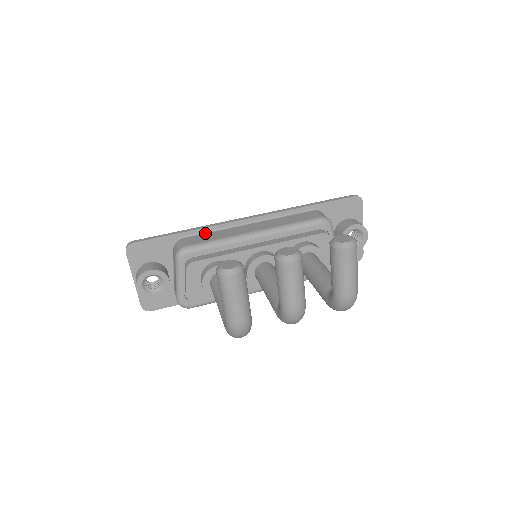
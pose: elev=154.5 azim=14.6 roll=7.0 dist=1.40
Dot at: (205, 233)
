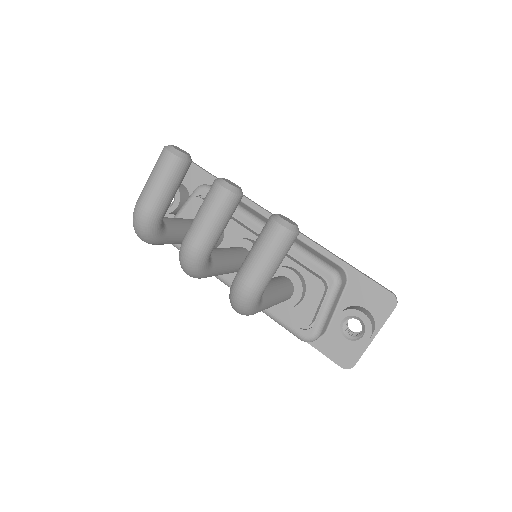
Dot at: occluded
